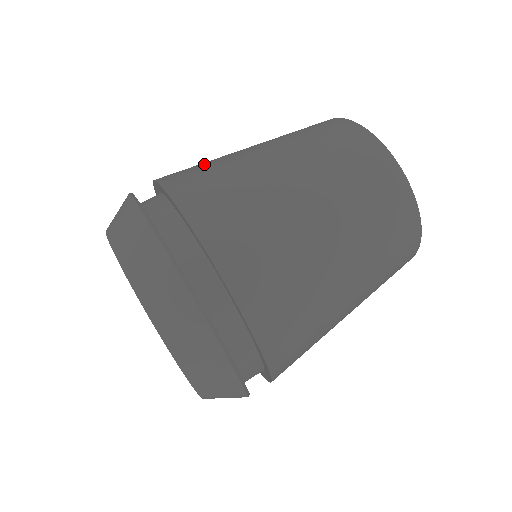
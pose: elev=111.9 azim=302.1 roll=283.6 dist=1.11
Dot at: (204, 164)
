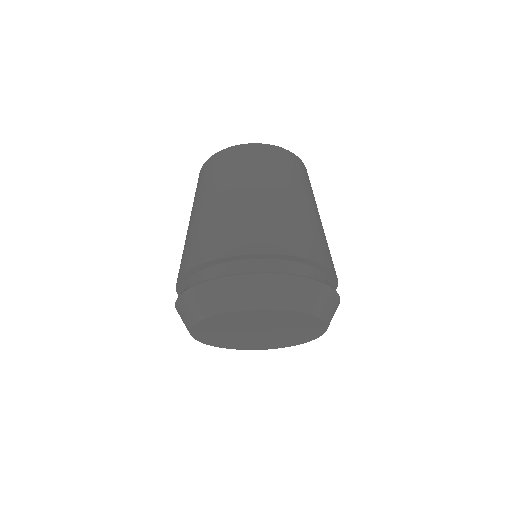
Dot at: (183, 251)
